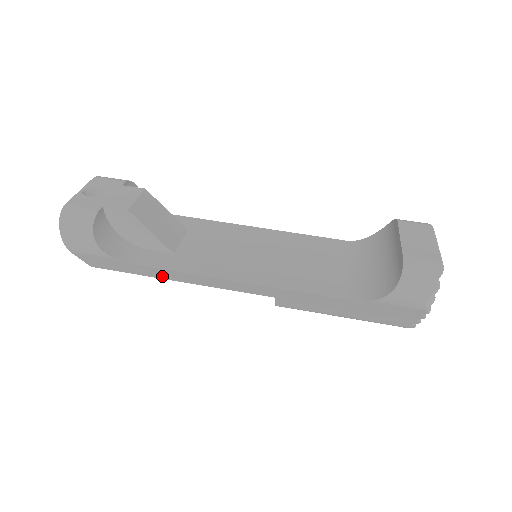
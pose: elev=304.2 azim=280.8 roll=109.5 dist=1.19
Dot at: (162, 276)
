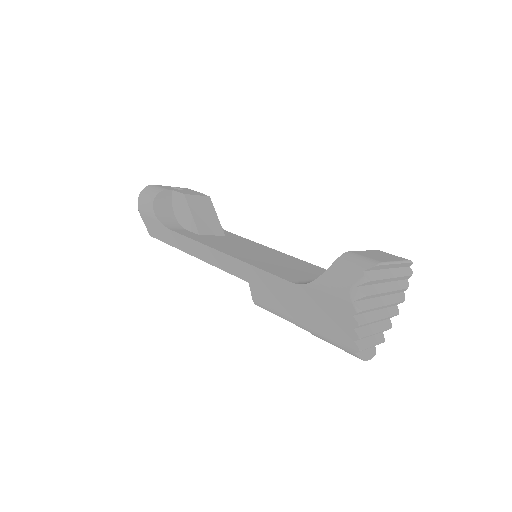
Dot at: (183, 247)
